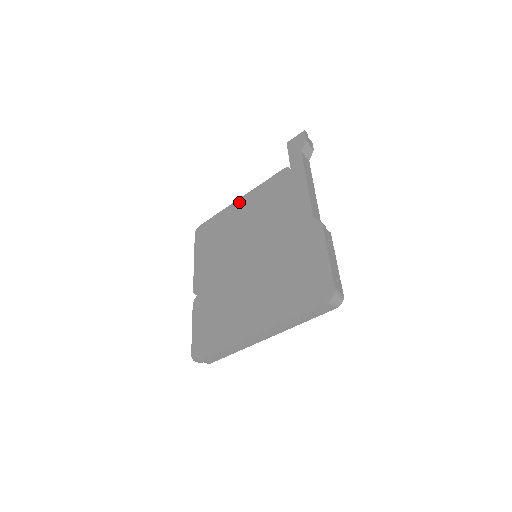
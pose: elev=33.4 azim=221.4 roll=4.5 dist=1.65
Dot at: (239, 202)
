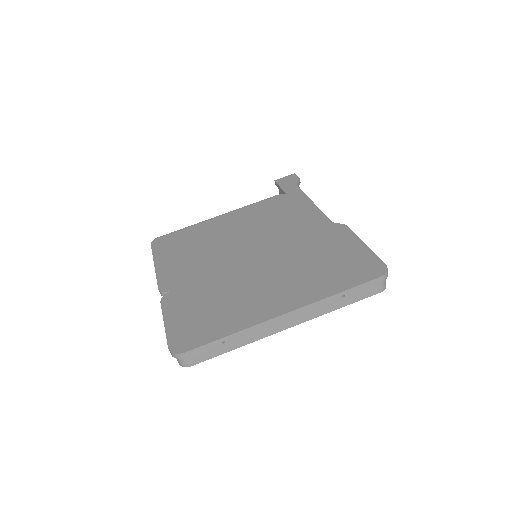
Dot at: (220, 217)
